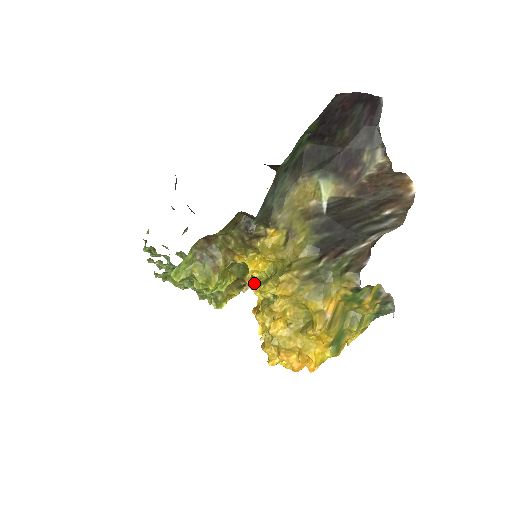
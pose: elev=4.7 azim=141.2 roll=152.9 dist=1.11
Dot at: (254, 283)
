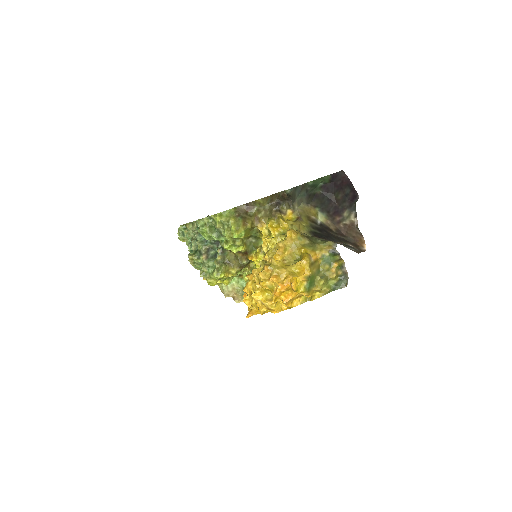
Dot at: (266, 239)
